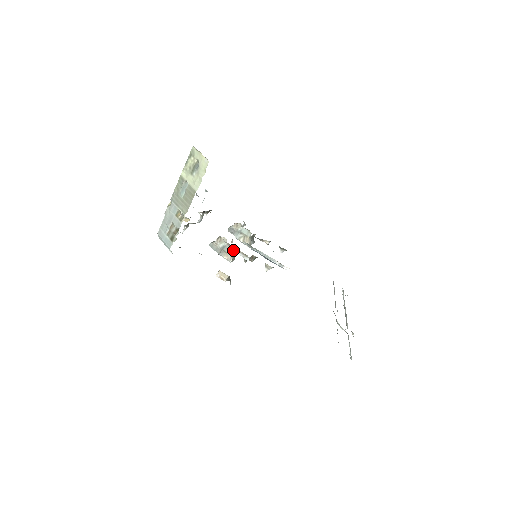
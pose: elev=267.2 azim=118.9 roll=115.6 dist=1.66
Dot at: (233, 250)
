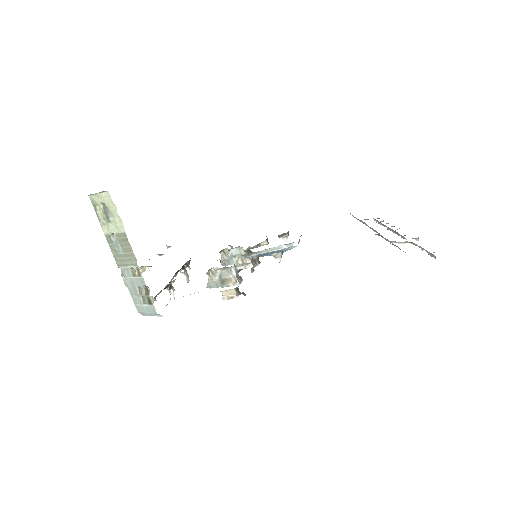
Dot at: (230, 270)
